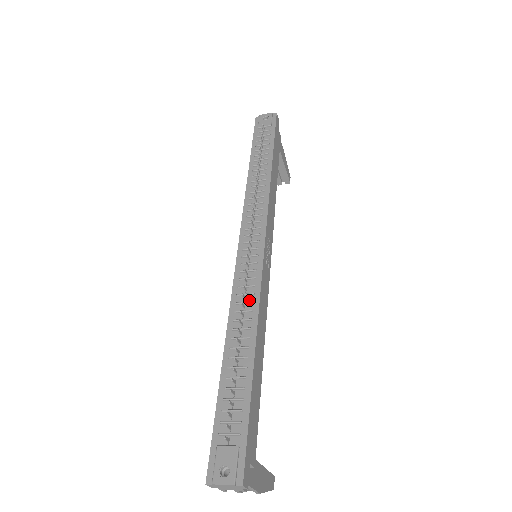
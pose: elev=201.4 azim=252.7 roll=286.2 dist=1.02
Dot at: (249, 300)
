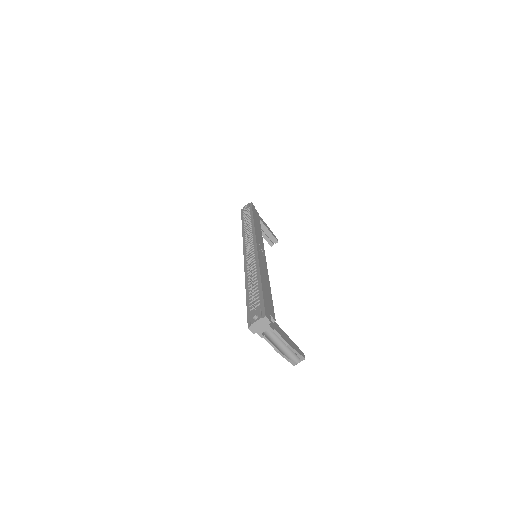
Dot at: (253, 265)
